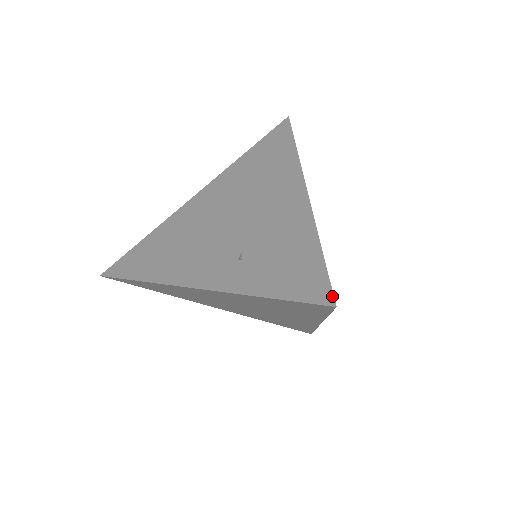
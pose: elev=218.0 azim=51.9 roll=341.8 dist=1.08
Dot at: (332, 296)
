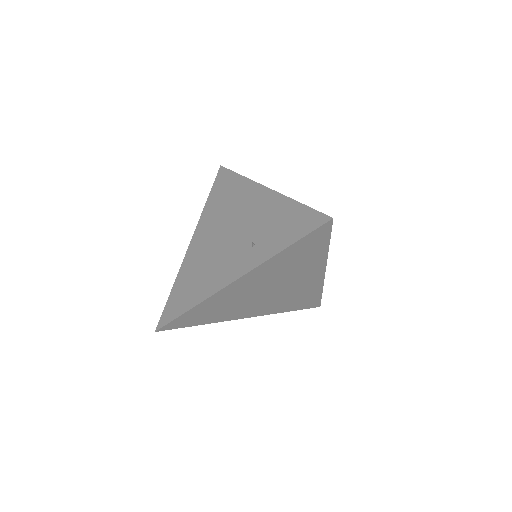
Dot at: (326, 216)
